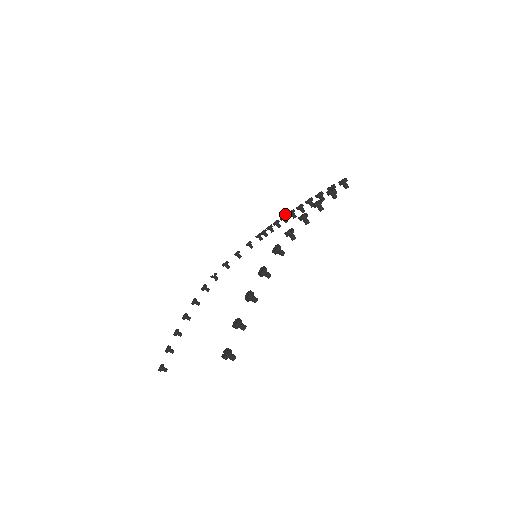
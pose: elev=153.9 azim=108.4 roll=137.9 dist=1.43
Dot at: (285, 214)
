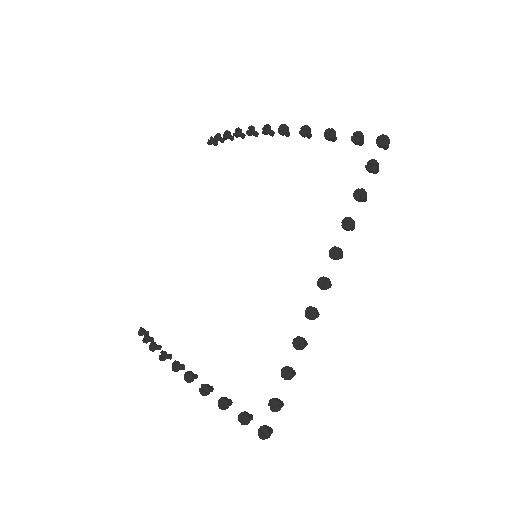
Dot at: (336, 258)
